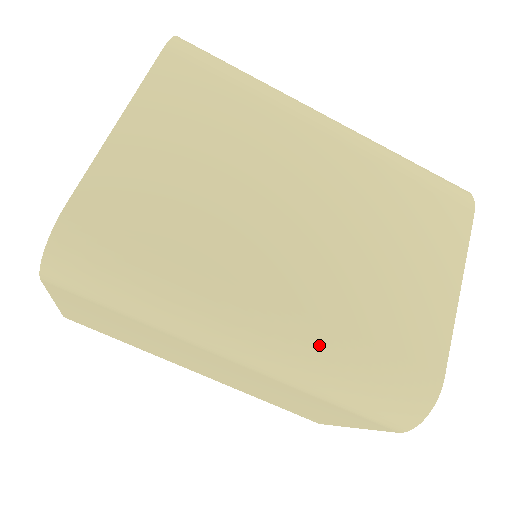
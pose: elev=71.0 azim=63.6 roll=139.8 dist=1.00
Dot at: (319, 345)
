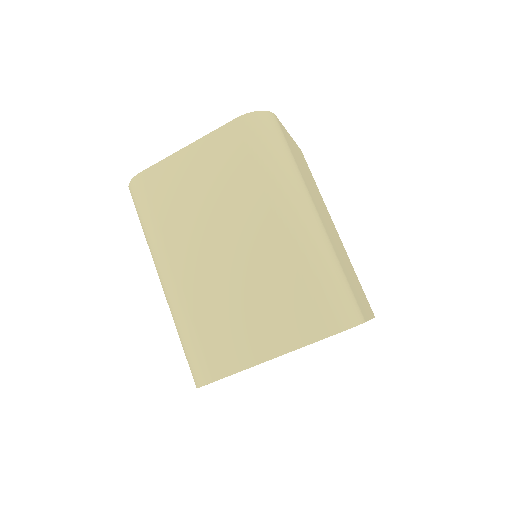
Dot at: (328, 246)
